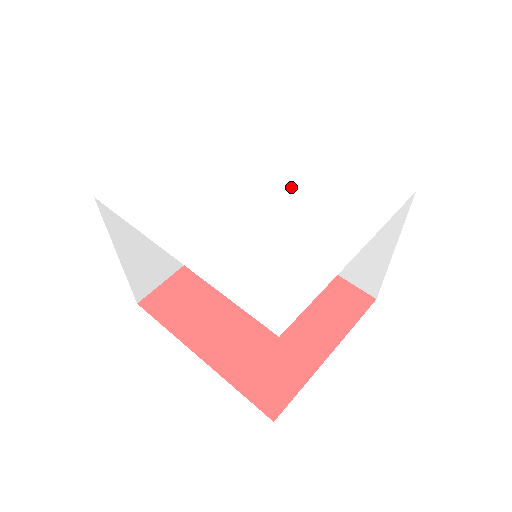
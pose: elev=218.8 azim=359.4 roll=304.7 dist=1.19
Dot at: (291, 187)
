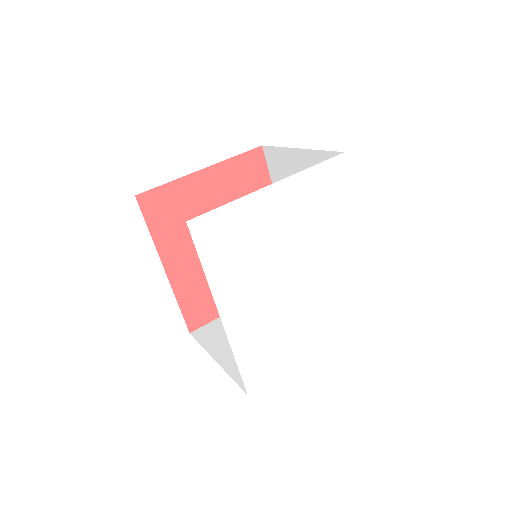
Dot at: (319, 279)
